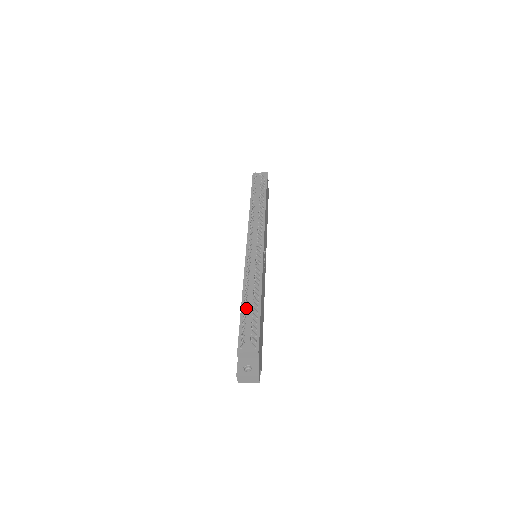
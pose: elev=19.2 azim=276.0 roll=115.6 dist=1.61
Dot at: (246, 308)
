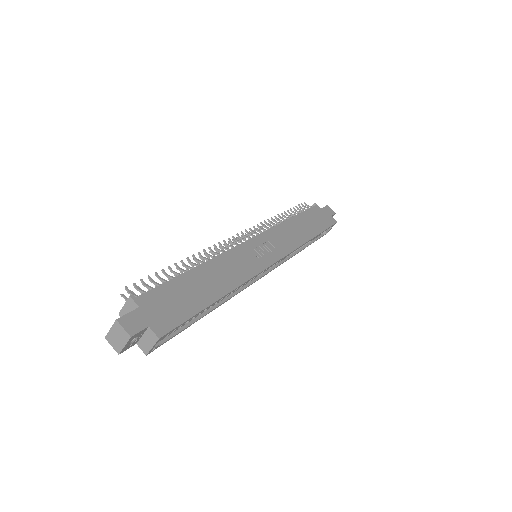
Dot at: occluded
